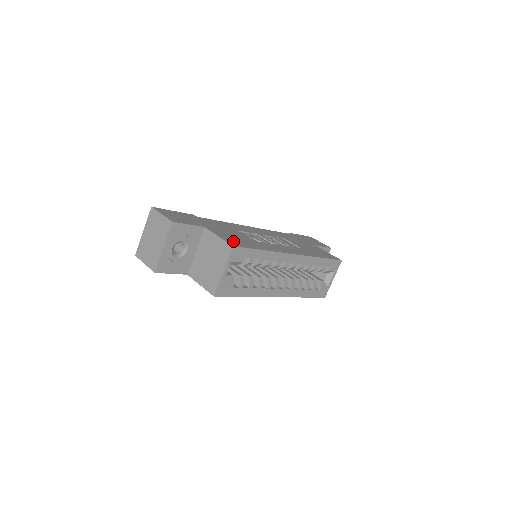
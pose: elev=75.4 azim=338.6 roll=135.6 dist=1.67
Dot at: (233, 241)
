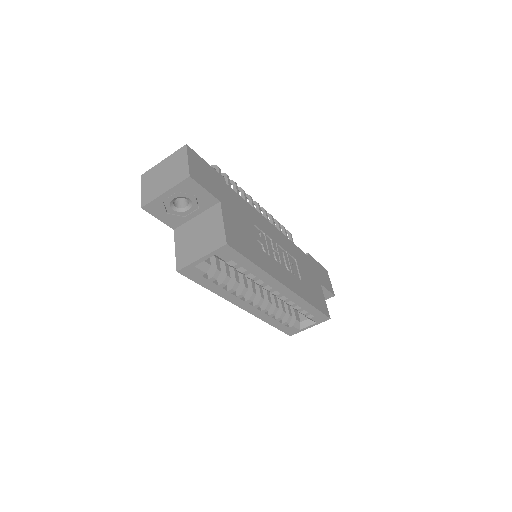
Dot at: (233, 236)
